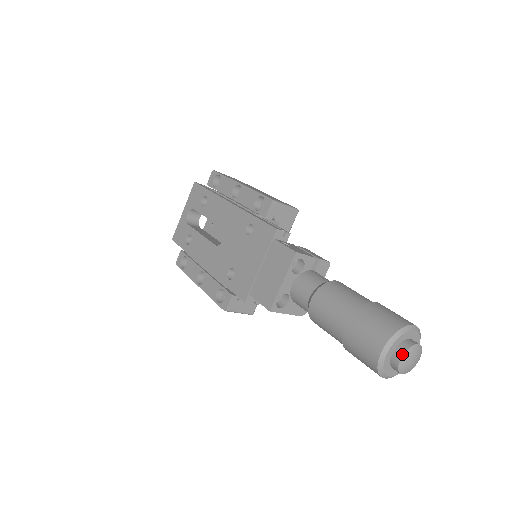
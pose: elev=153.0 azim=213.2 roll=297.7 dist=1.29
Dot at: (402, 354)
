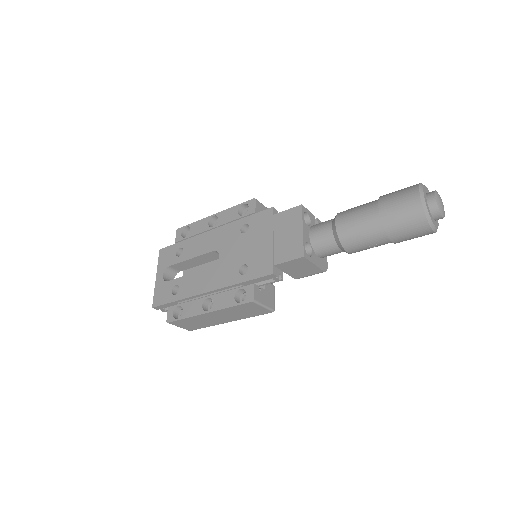
Dot at: (434, 195)
